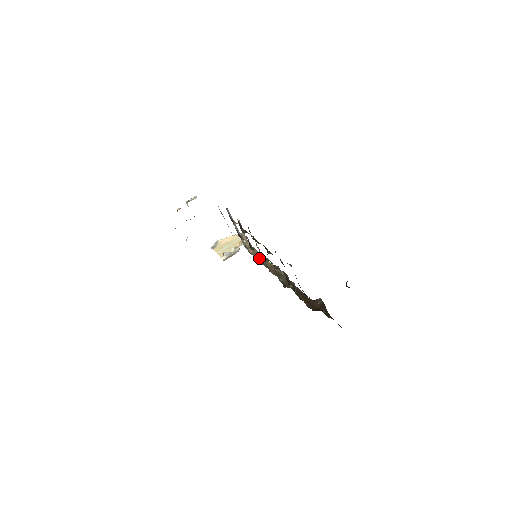
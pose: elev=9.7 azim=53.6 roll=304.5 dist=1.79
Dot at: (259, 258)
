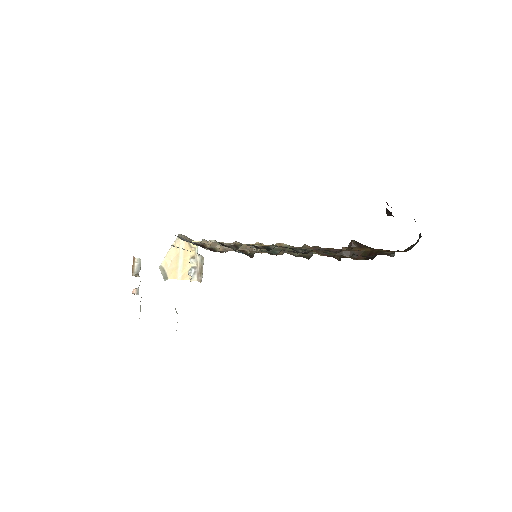
Dot at: occluded
